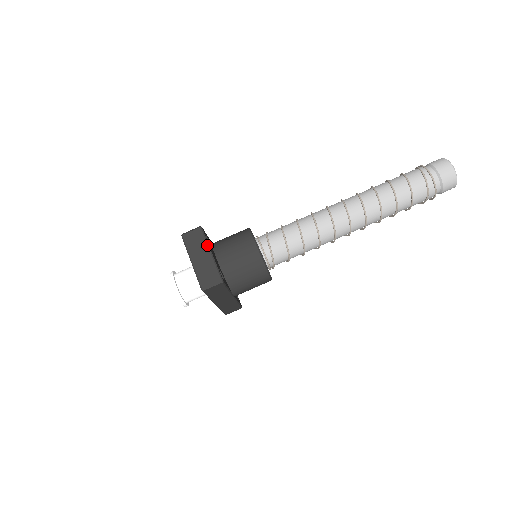
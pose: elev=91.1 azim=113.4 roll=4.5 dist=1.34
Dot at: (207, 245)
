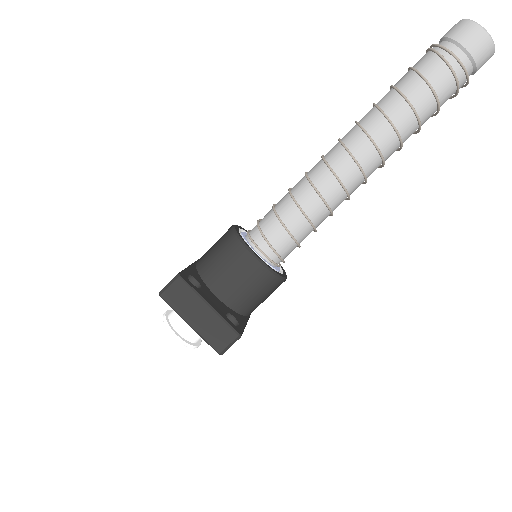
Dot at: (199, 298)
